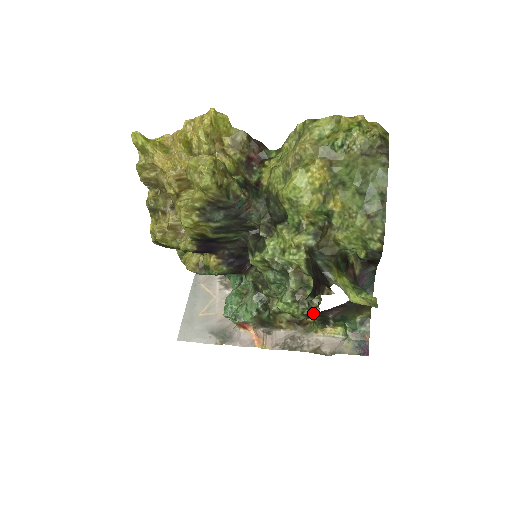
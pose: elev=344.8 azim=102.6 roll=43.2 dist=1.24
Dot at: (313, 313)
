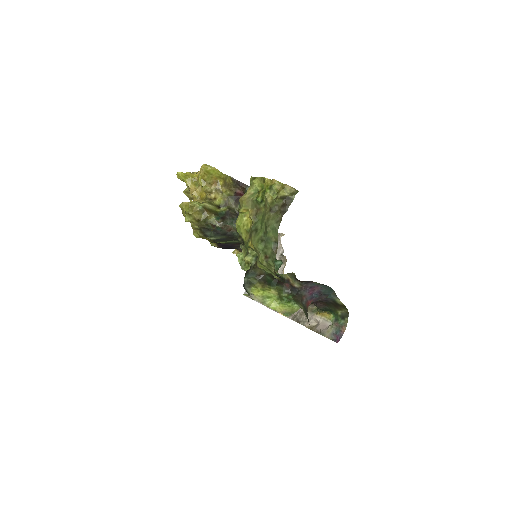
Dot at: occluded
